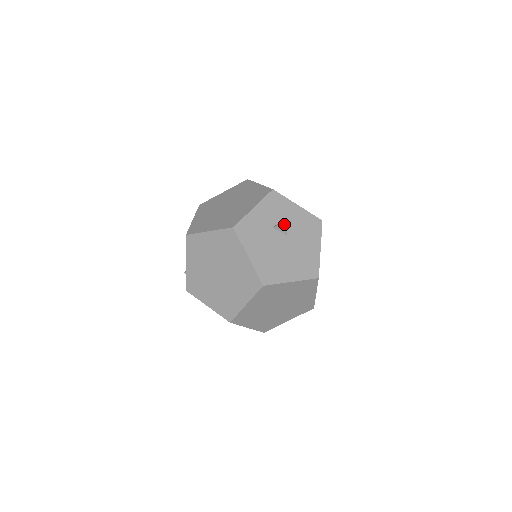
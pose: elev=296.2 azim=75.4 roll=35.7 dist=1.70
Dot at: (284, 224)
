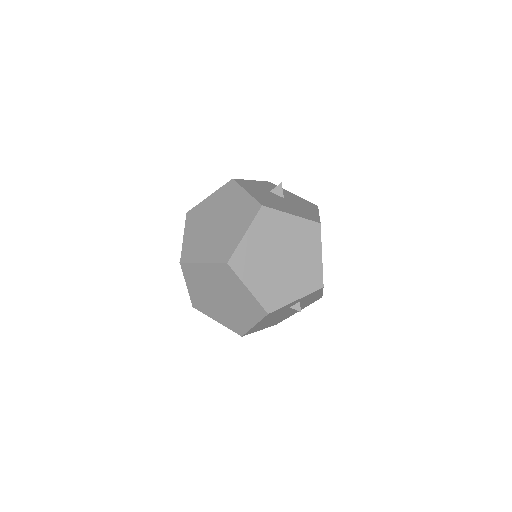
Dot at: (280, 186)
